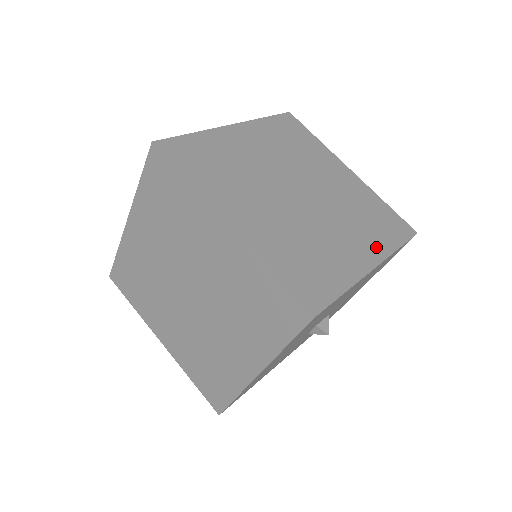
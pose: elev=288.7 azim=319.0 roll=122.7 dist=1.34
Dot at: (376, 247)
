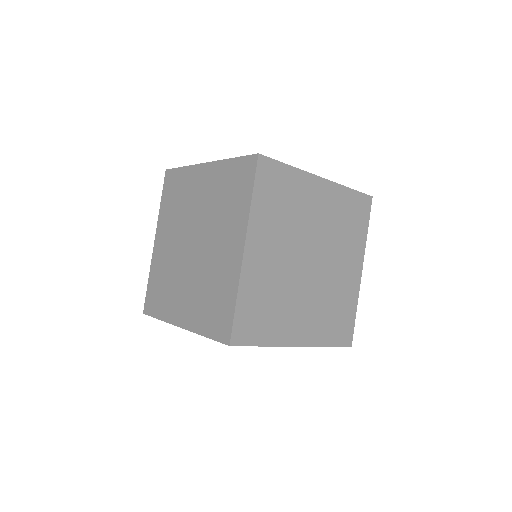
Dot at: (315, 335)
